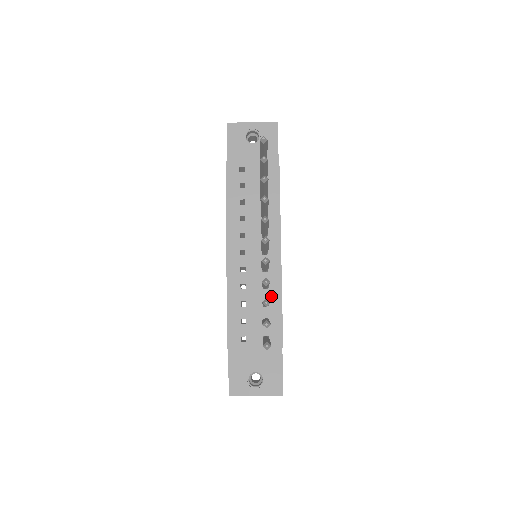
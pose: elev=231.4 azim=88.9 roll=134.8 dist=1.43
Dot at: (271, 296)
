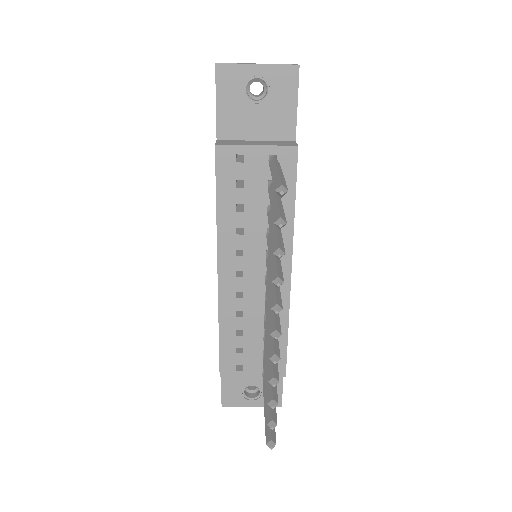
Dot at: occluded
